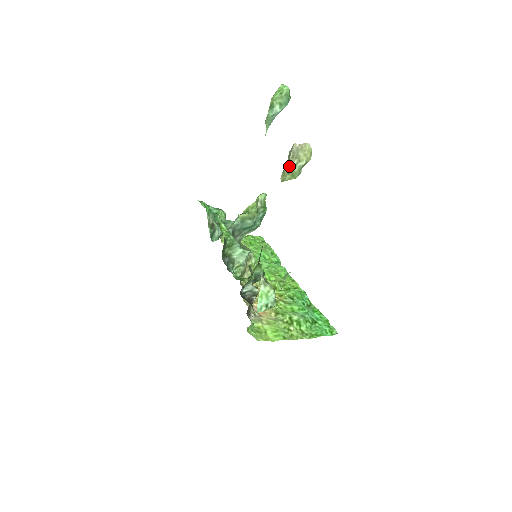
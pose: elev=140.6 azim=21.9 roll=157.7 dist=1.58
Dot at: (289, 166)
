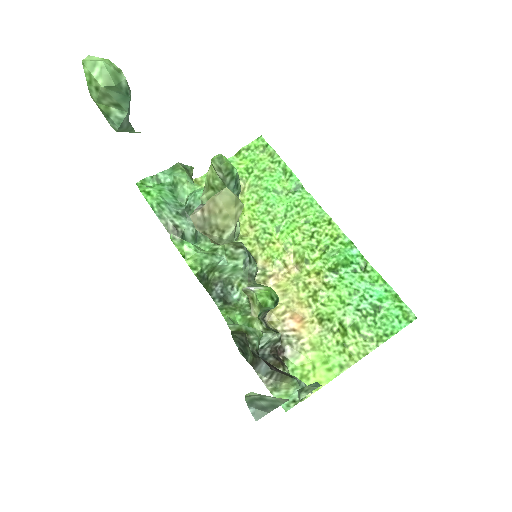
Dot at: occluded
